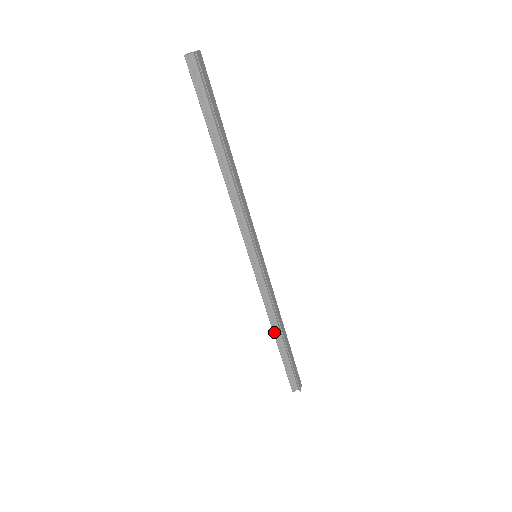
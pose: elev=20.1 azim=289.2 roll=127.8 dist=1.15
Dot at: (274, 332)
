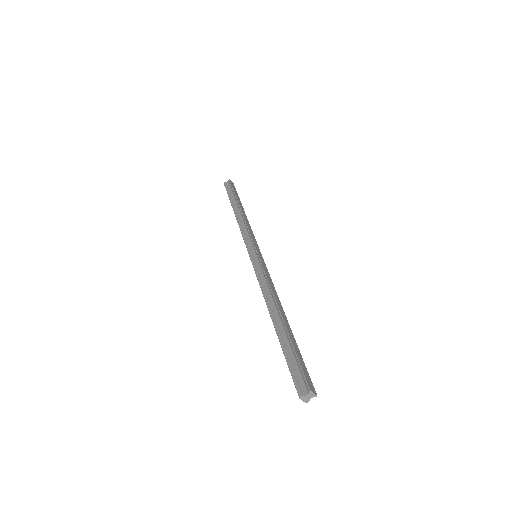
Dot at: (270, 313)
